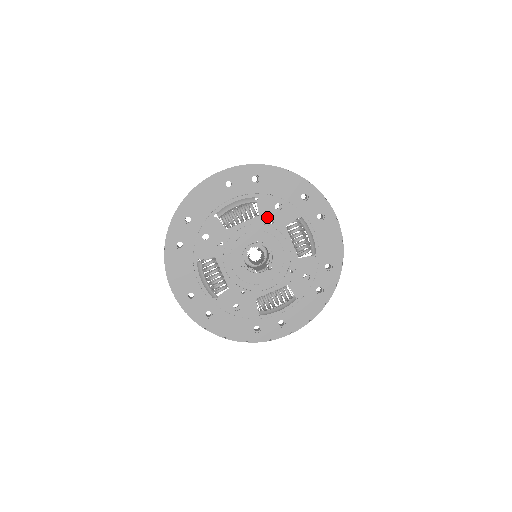
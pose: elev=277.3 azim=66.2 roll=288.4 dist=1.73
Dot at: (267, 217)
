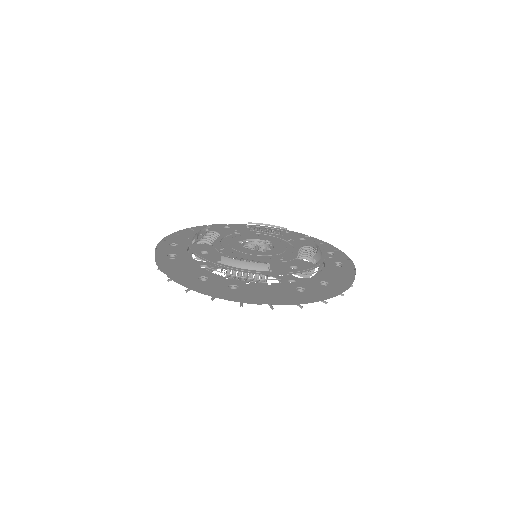
Dot at: (288, 238)
